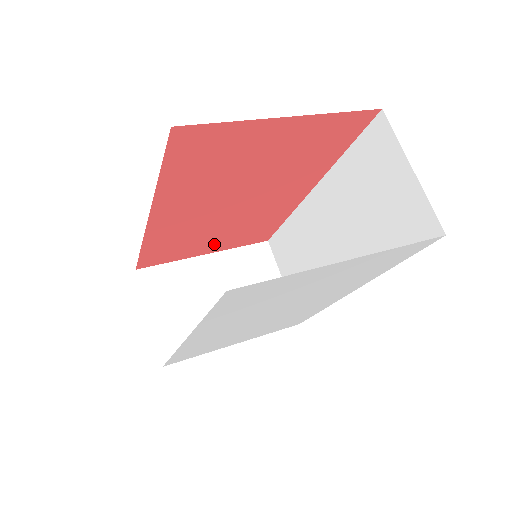
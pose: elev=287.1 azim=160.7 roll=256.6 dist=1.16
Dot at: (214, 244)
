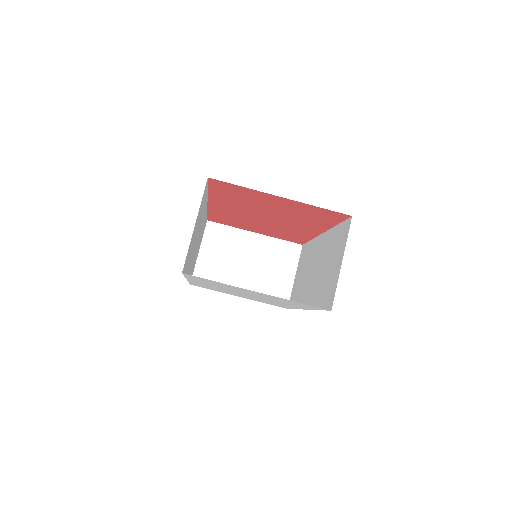
Dot at: (259, 230)
